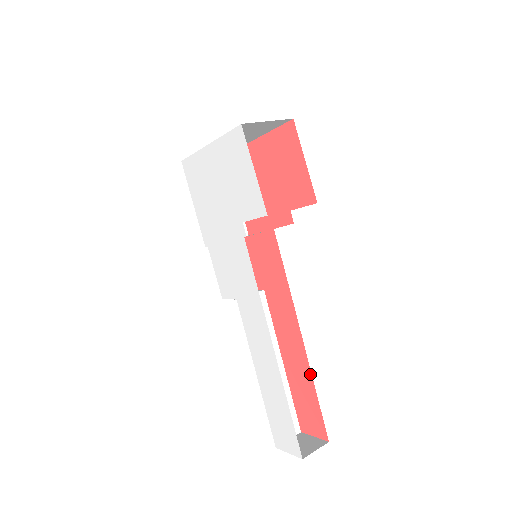
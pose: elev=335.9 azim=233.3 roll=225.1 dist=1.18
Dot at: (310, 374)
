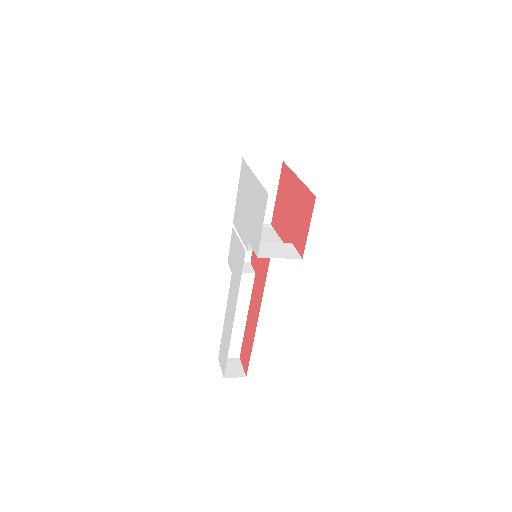
Dot at: (253, 340)
